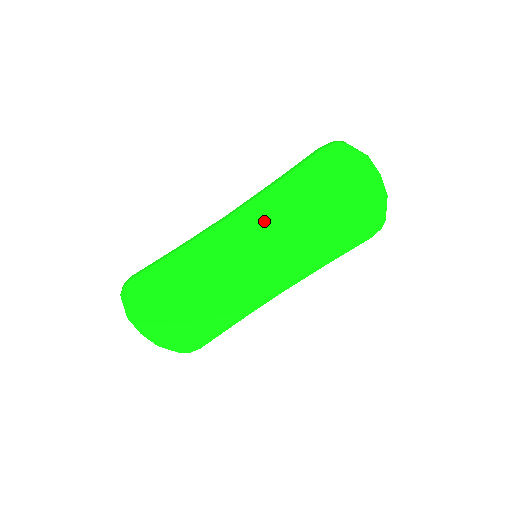
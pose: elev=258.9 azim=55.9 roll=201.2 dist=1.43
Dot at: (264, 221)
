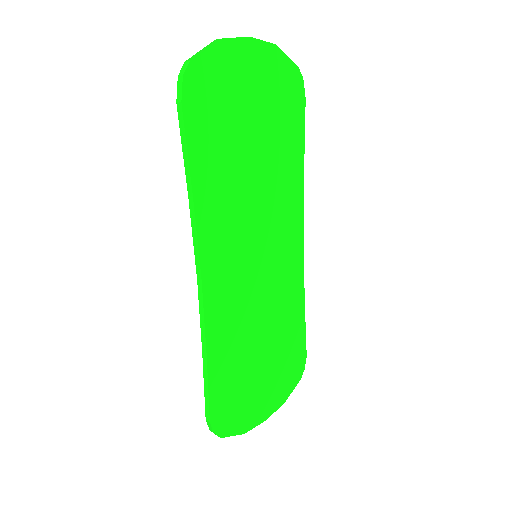
Dot at: (227, 229)
